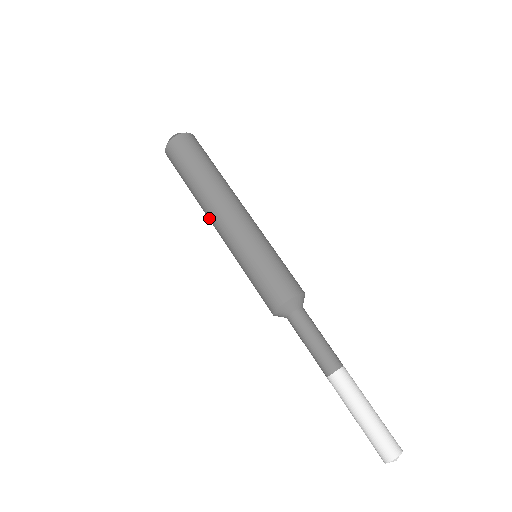
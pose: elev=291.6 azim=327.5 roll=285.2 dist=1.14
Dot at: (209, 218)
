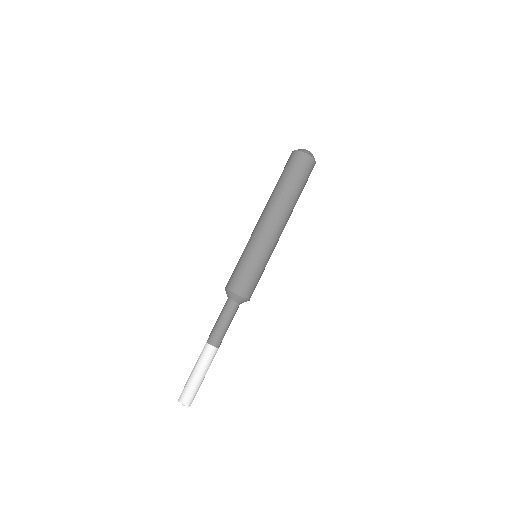
Dot at: (264, 211)
